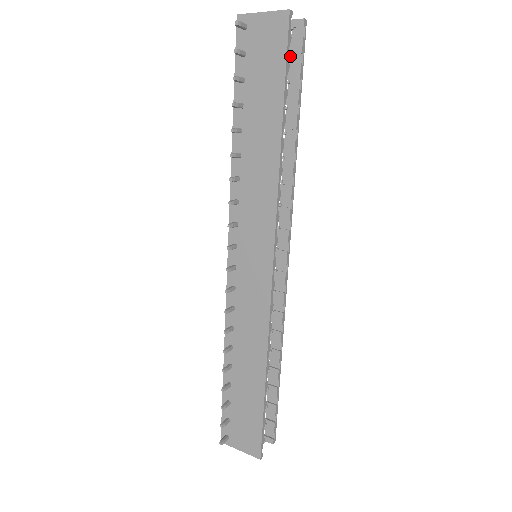
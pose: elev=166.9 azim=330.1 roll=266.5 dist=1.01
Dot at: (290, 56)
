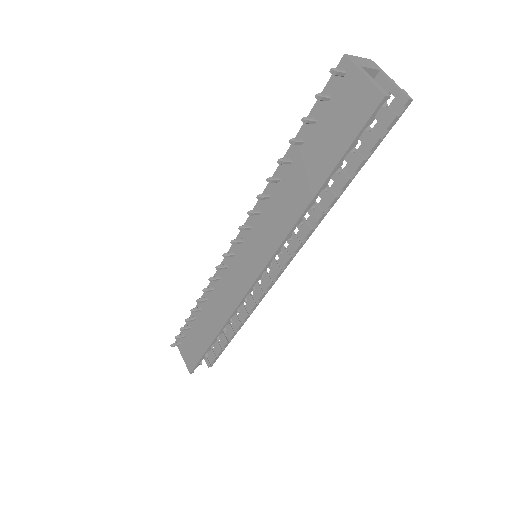
Dot at: (368, 130)
